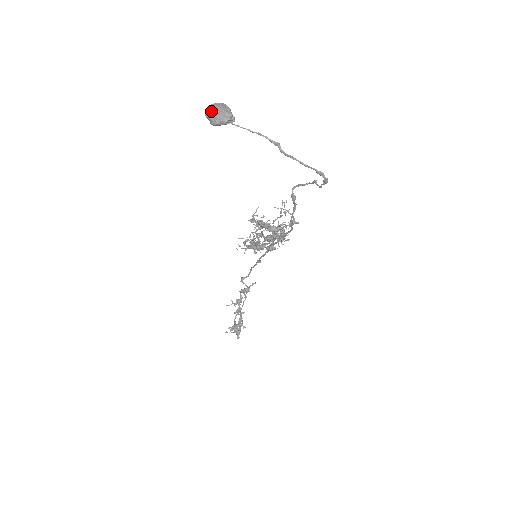
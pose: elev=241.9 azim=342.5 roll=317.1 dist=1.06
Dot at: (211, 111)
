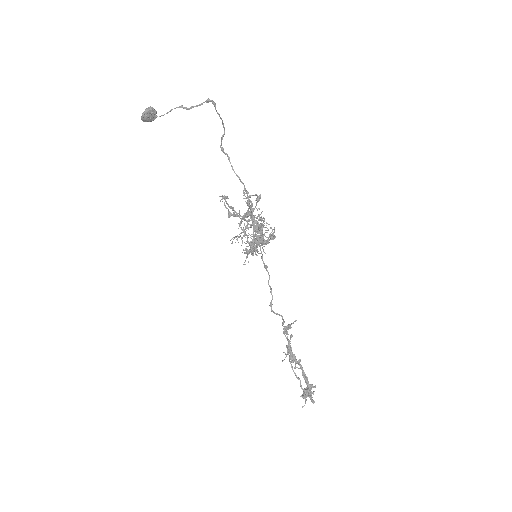
Dot at: occluded
